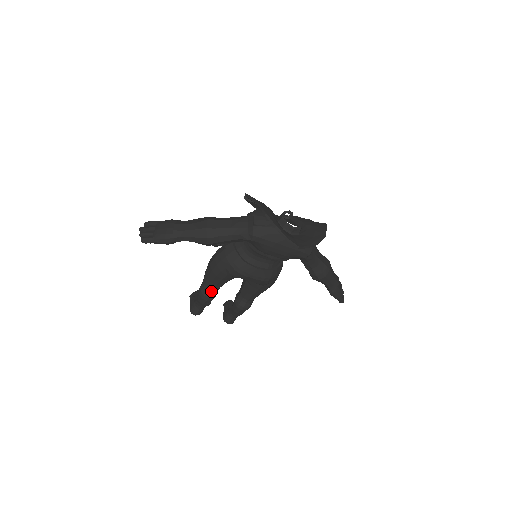
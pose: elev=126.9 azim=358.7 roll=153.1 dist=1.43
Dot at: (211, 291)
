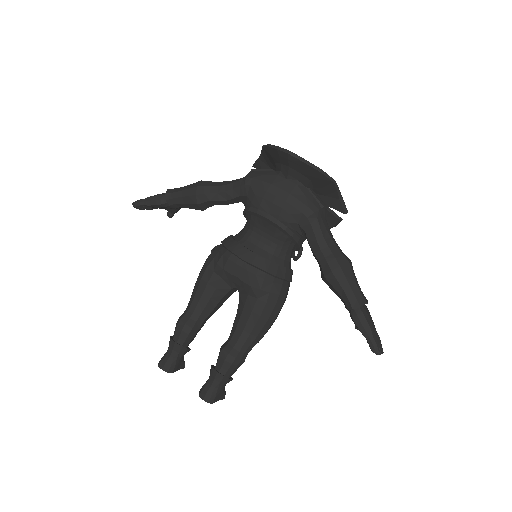
Dot at: (191, 315)
